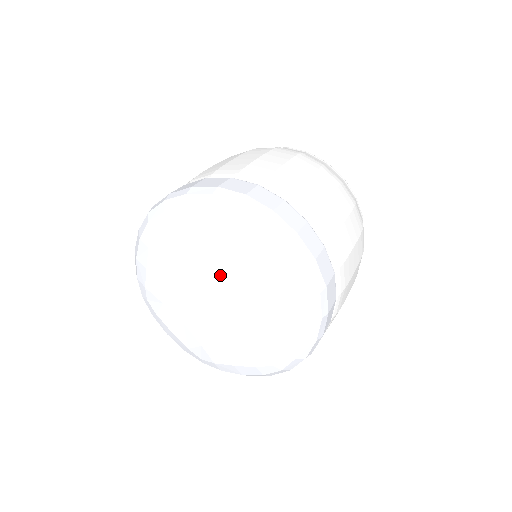
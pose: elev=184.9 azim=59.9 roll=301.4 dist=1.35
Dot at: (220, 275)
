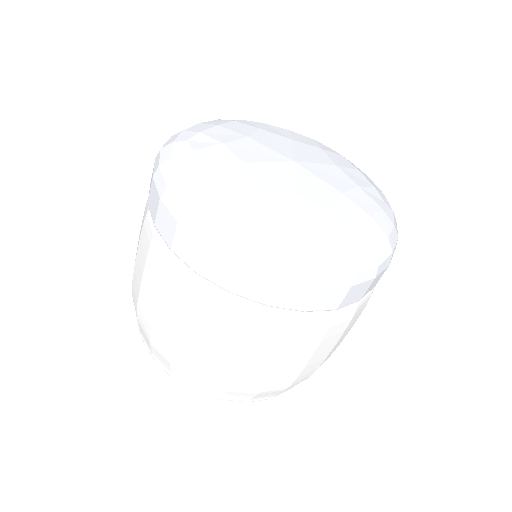
Dot at: (318, 155)
